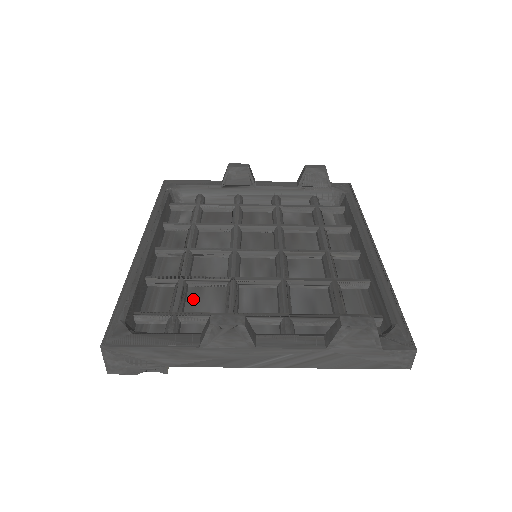
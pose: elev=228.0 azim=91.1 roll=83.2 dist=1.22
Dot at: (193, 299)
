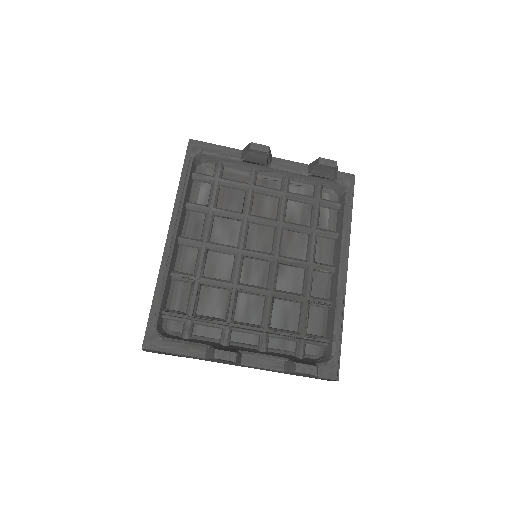
Dot at: (204, 297)
